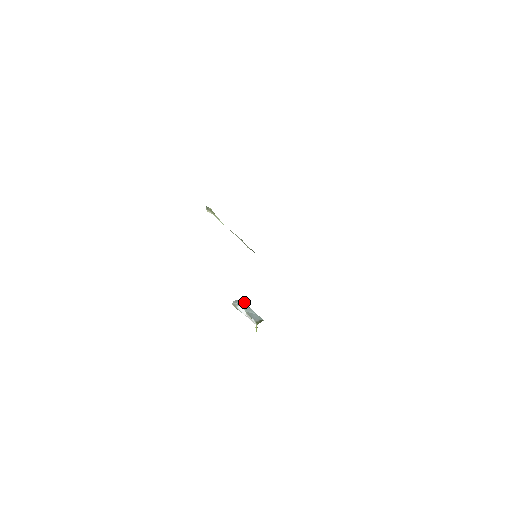
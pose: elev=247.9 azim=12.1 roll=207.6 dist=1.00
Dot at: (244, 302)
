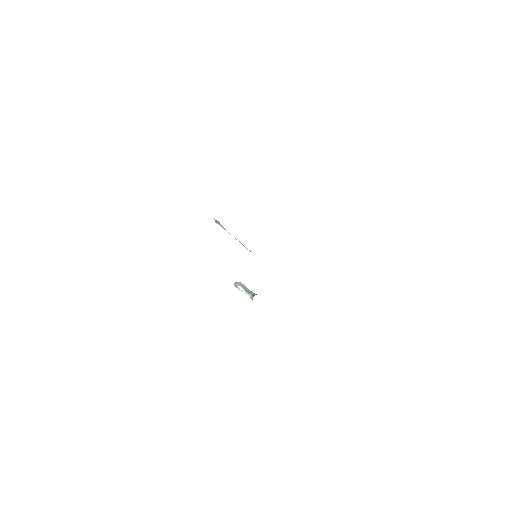
Dot at: occluded
